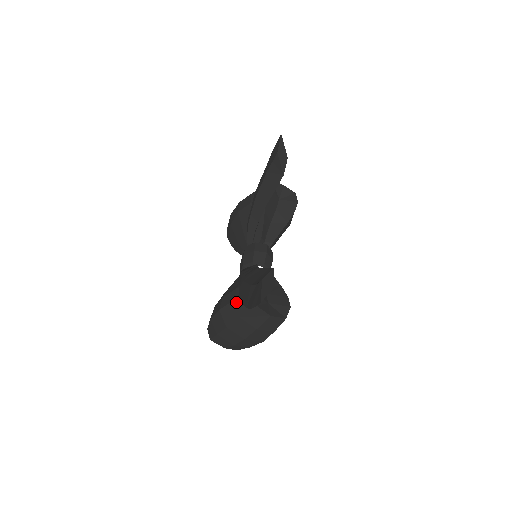
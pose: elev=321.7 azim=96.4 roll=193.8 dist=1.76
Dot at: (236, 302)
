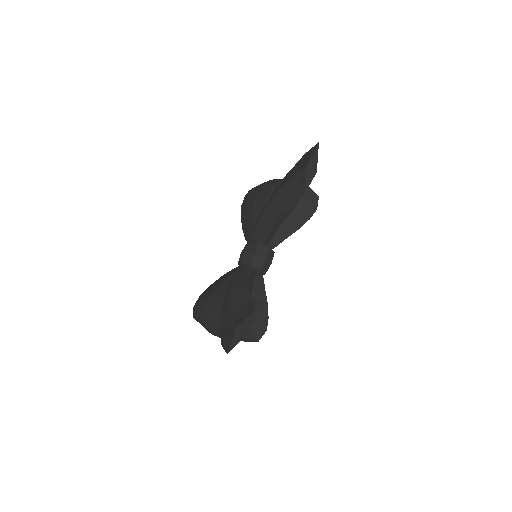
Dot at: (217, 313)
